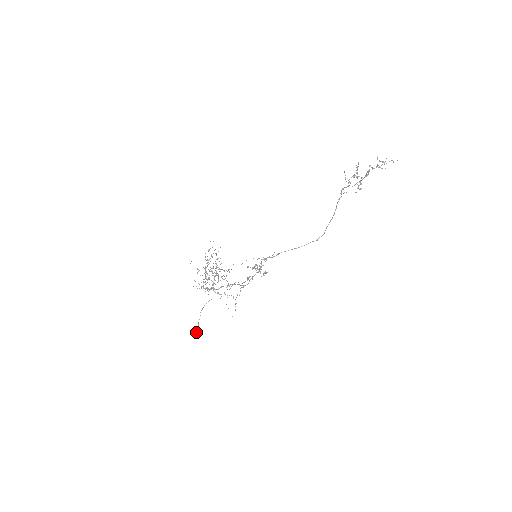
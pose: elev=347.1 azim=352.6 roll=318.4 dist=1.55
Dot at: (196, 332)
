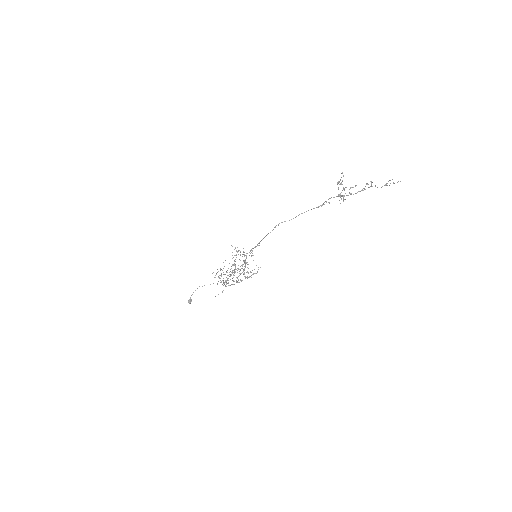
Dot at: (189, 300)
